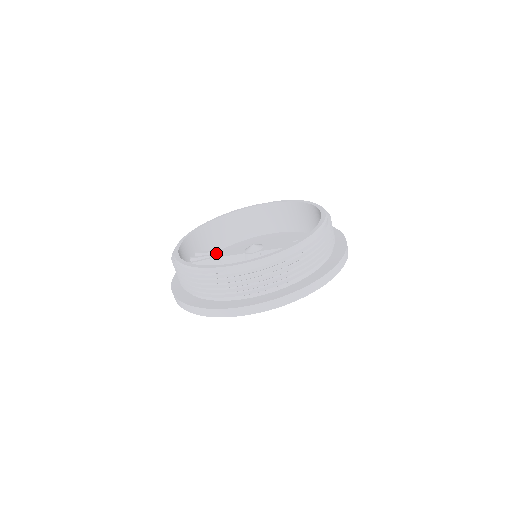
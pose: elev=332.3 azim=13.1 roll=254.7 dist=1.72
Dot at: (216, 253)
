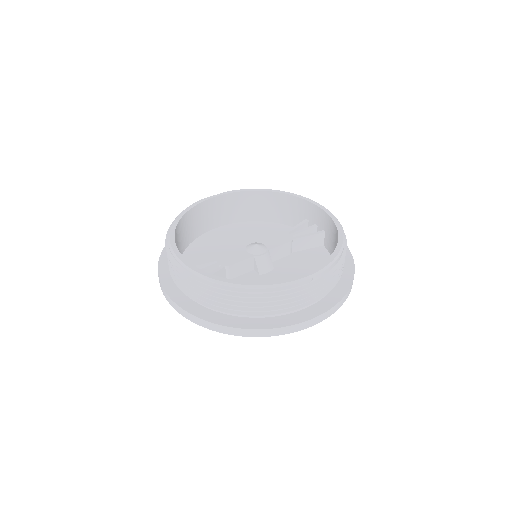
Dot at: (215, 263)
